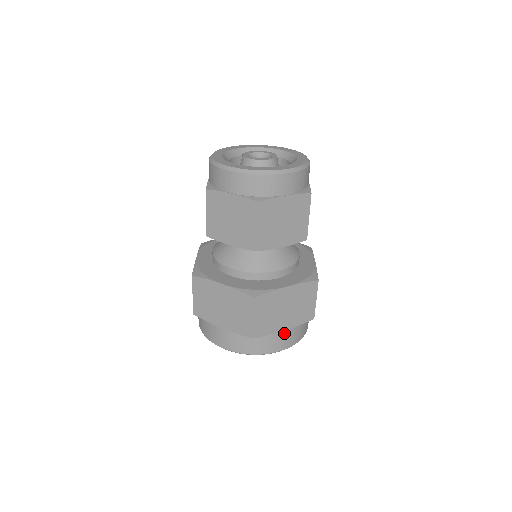
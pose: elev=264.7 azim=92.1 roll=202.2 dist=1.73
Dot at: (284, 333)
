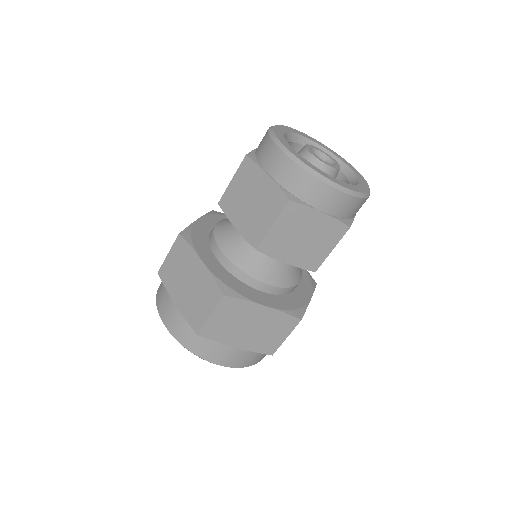
Dot at: (233, 350)
